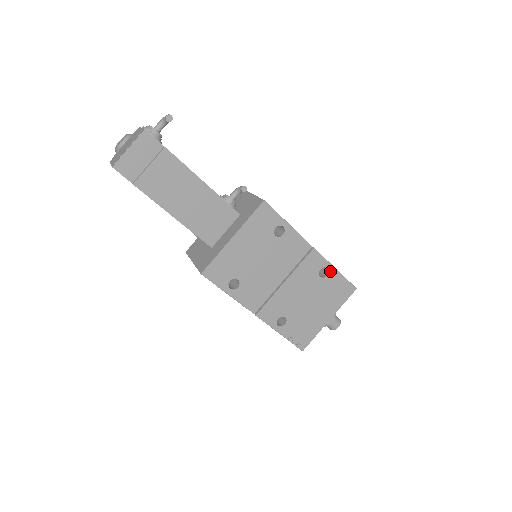
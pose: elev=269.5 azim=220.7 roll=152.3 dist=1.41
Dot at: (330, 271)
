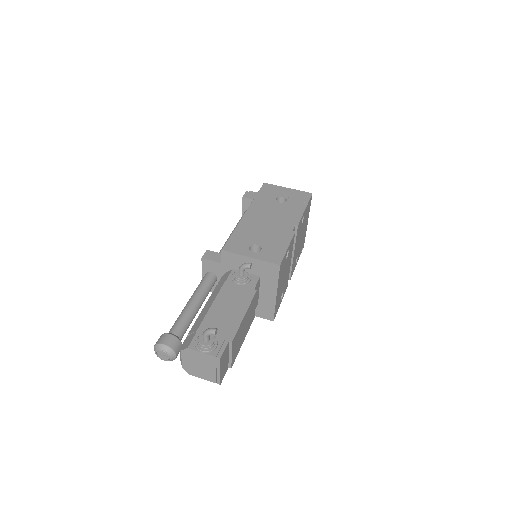
Dot at: (304, 214)
